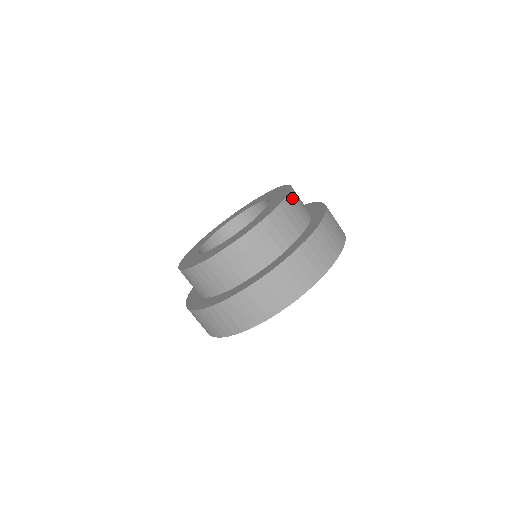
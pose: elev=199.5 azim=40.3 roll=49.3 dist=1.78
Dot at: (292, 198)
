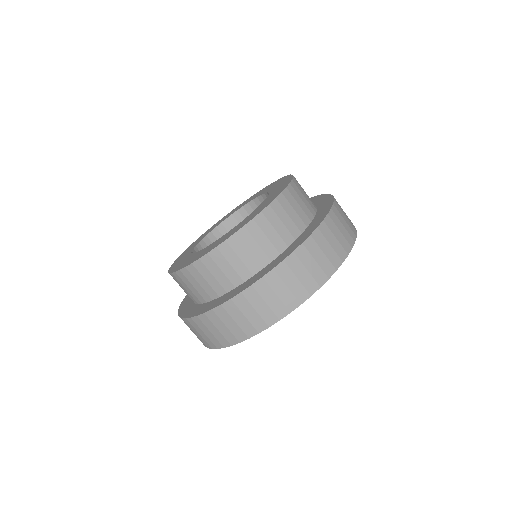
Dot at: (271, 212)
